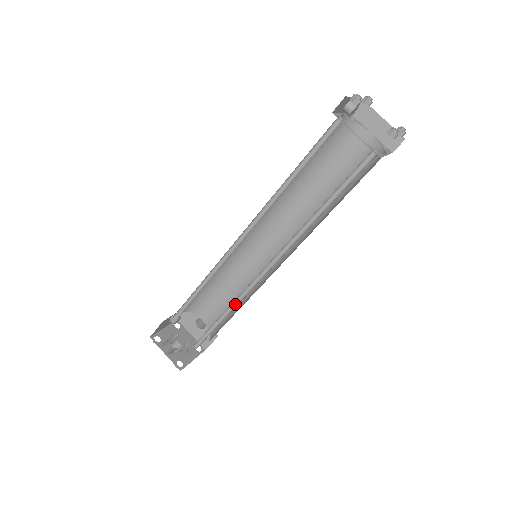
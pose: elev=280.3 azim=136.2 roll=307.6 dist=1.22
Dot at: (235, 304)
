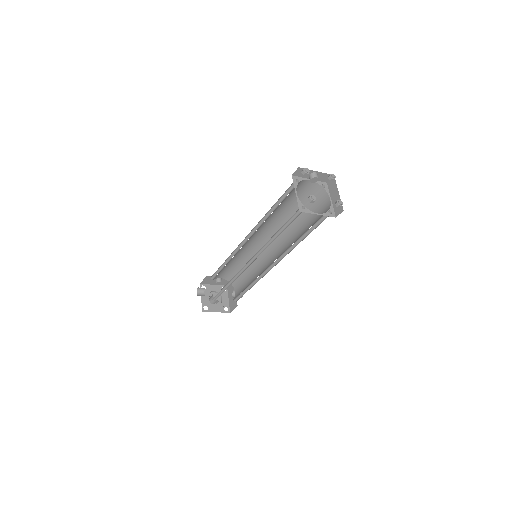
Dot at: (234, 280)
